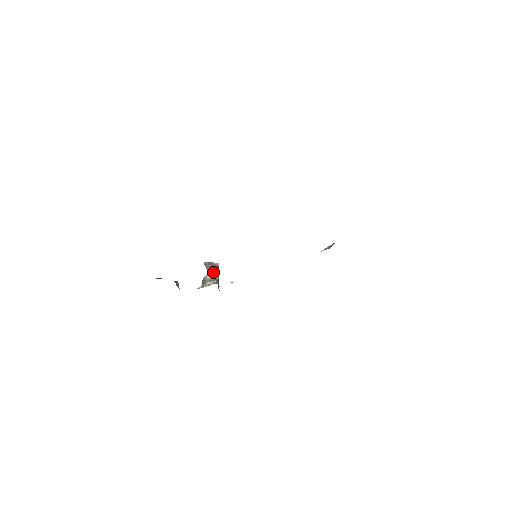
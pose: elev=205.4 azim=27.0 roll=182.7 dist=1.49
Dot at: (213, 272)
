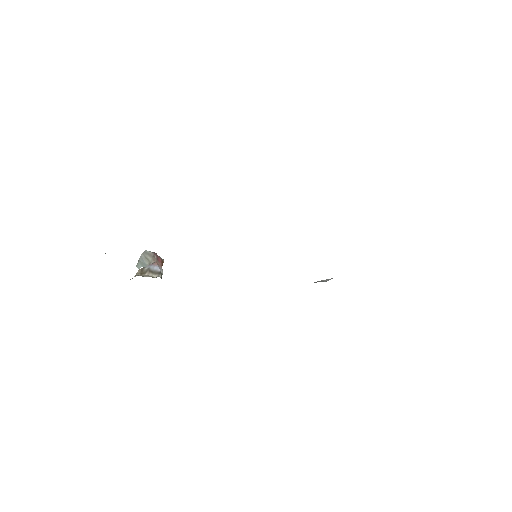
Dot at: (159, 265)
